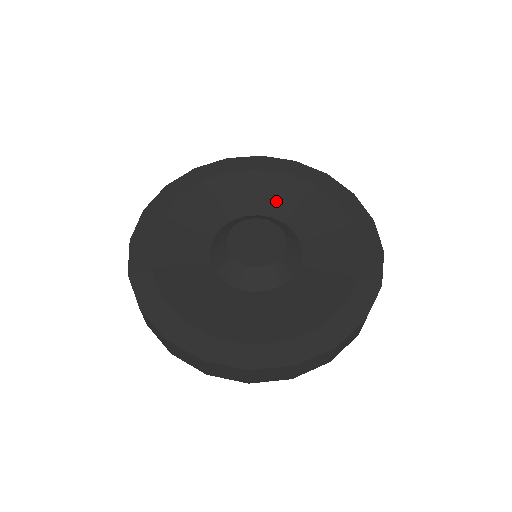
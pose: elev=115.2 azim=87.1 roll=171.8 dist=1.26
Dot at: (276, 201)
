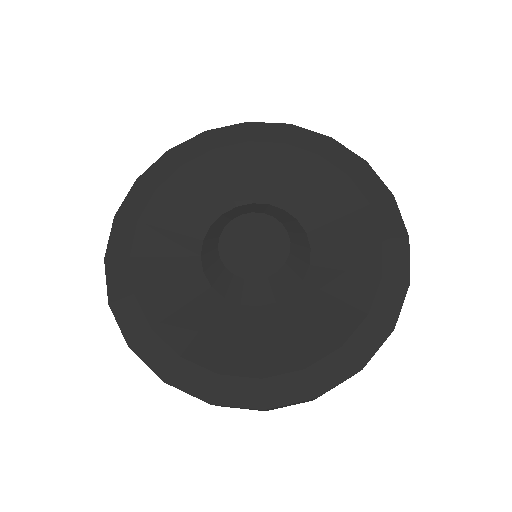
Dot at: (272, 182)
